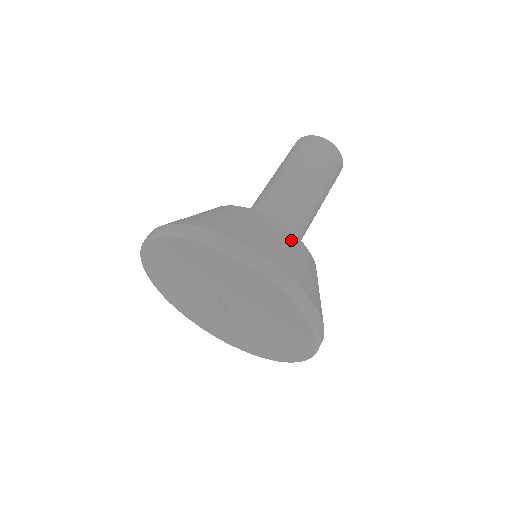
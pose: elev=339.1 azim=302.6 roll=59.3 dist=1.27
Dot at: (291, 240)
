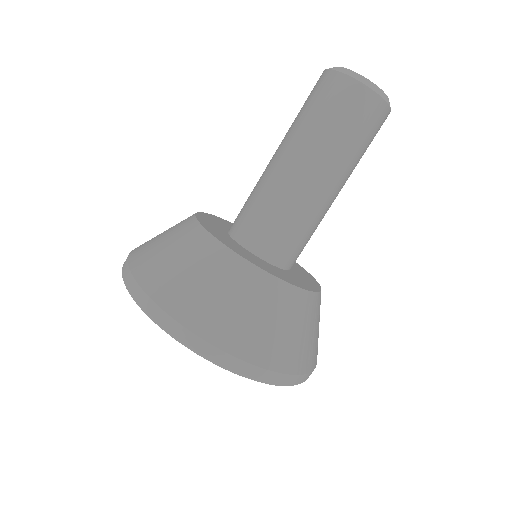
Dot at: (284, 301)
